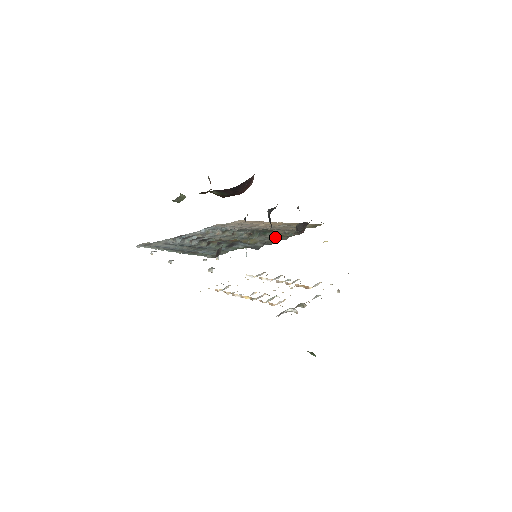
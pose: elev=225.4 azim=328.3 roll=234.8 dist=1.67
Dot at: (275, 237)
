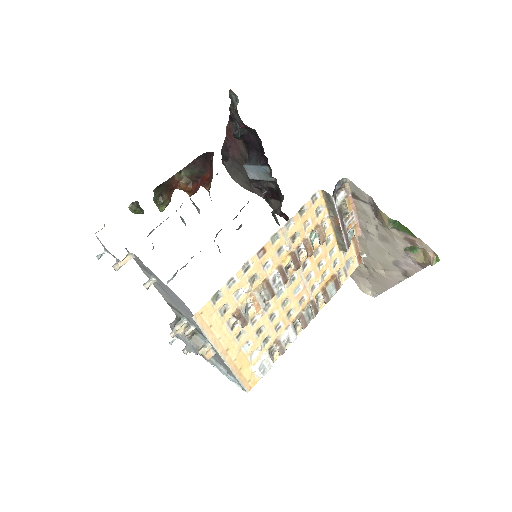
Dot at: occluded
